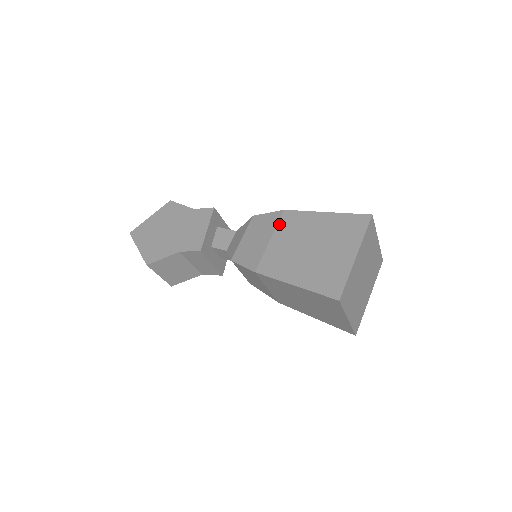
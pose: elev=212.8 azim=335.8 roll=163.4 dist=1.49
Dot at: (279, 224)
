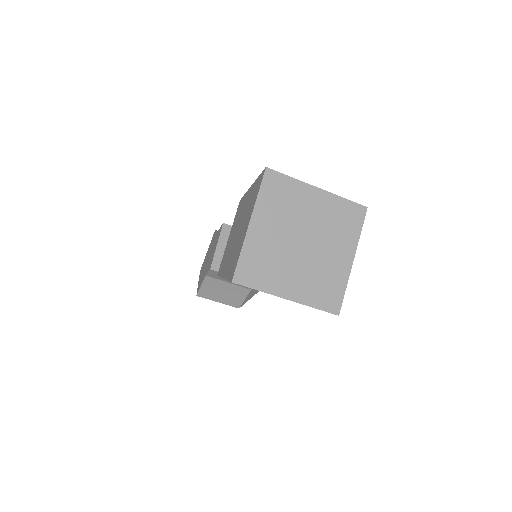
Dot at: (235, 217)
